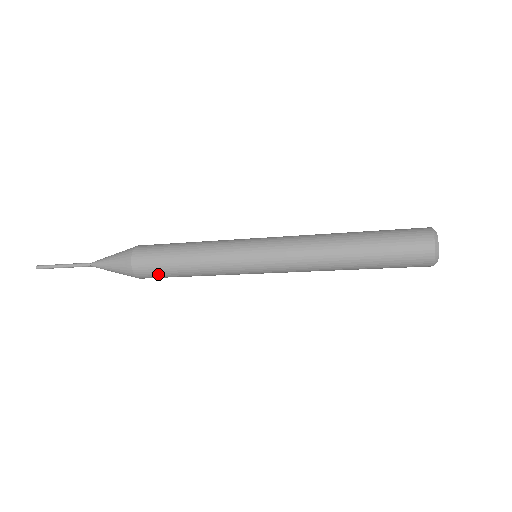
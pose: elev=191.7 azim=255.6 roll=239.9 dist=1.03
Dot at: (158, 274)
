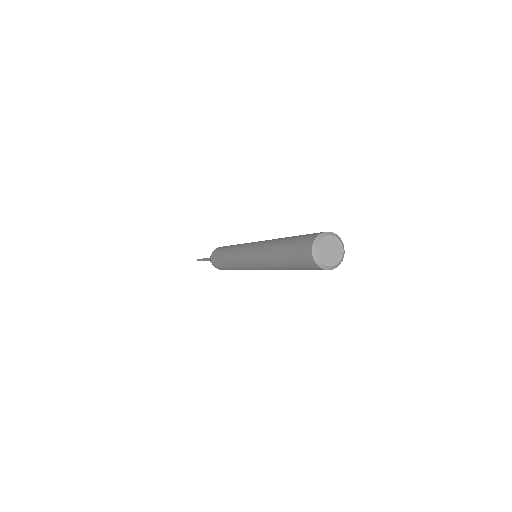
Dot at: (220, 266)
